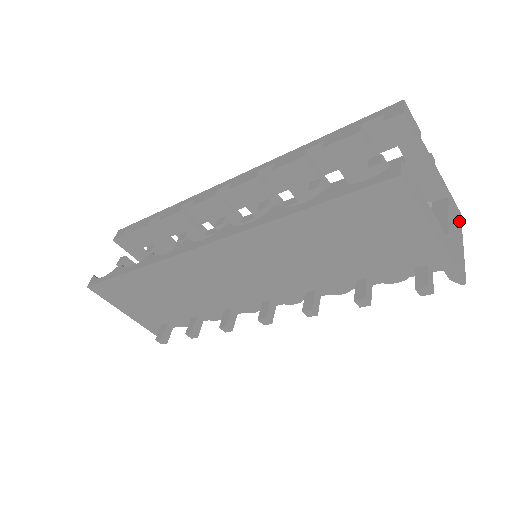
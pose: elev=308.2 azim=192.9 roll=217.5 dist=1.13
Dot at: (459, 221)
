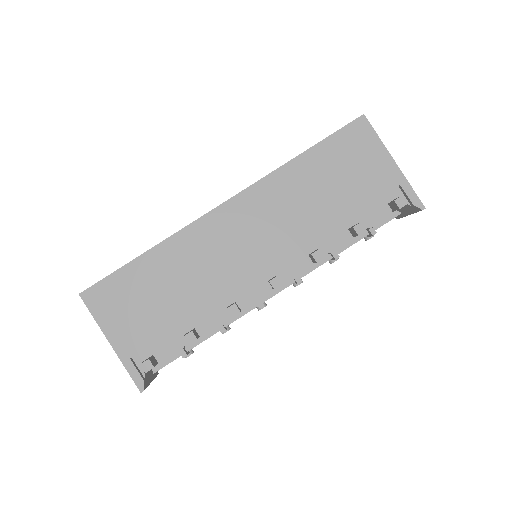
Dot at: occluded
